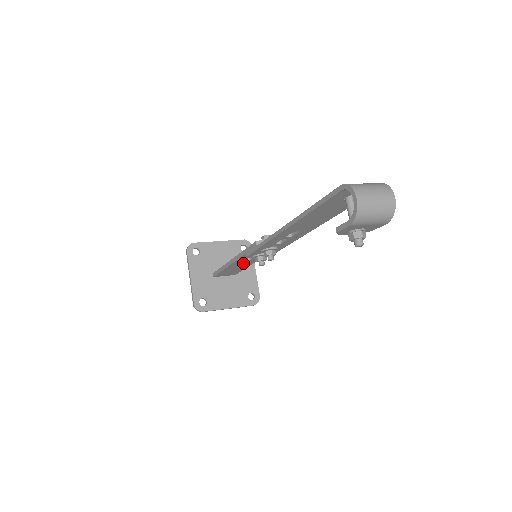
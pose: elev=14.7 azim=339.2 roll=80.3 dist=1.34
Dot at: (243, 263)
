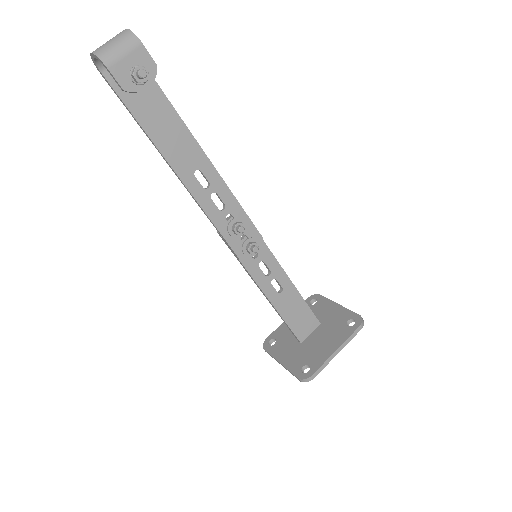
Dot at: (281, 288)
